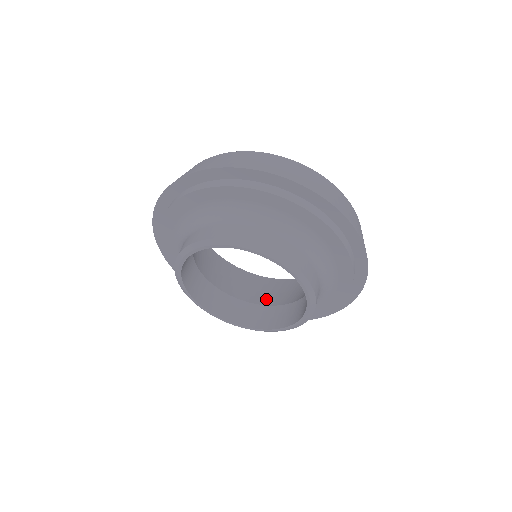
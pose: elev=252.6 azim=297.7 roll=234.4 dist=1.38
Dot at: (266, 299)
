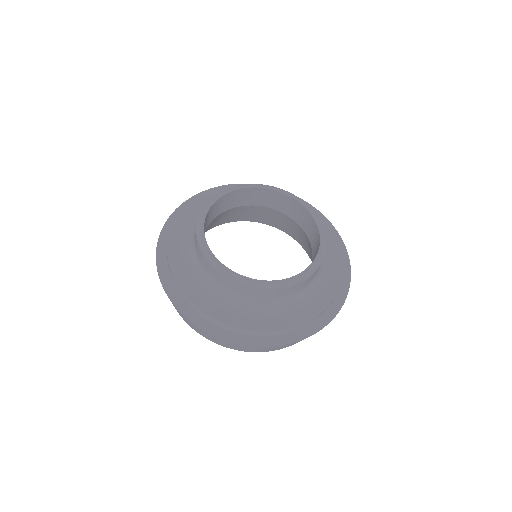
Dot at: occluded
